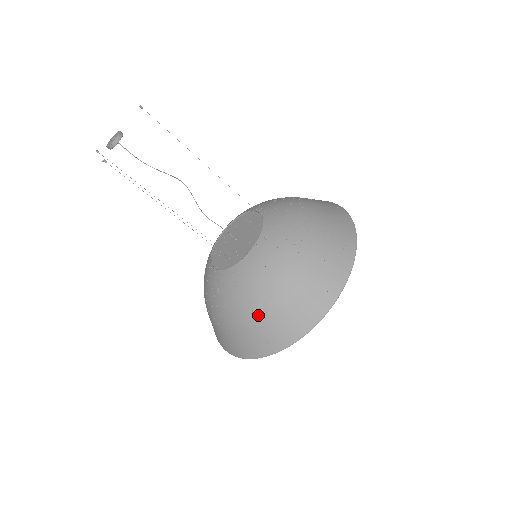
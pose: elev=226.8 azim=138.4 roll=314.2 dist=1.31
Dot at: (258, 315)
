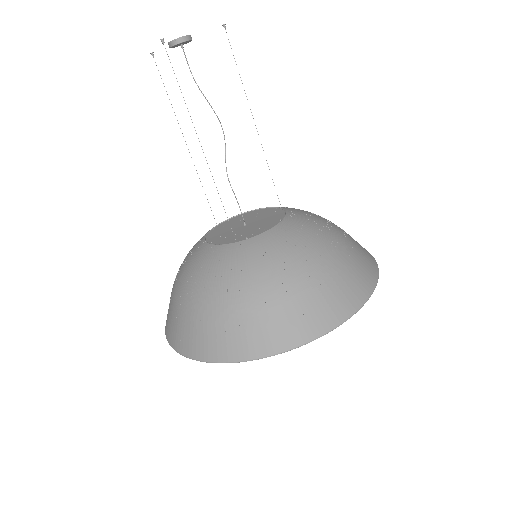
Dot at: (236, 306)
